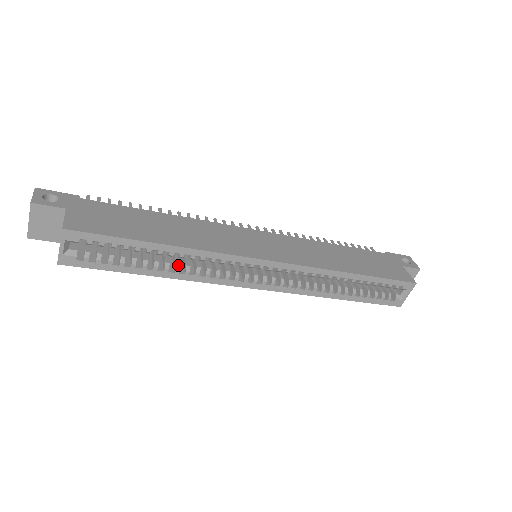
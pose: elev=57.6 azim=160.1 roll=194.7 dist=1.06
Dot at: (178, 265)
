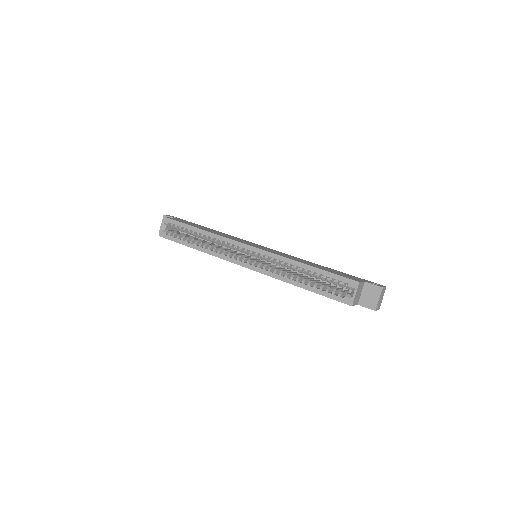
Dot at: (206, 244)
